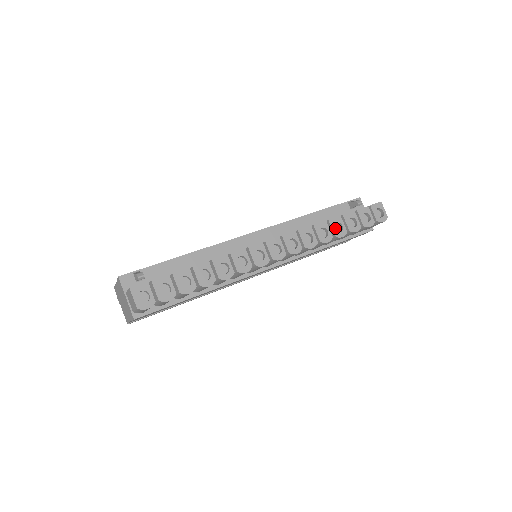
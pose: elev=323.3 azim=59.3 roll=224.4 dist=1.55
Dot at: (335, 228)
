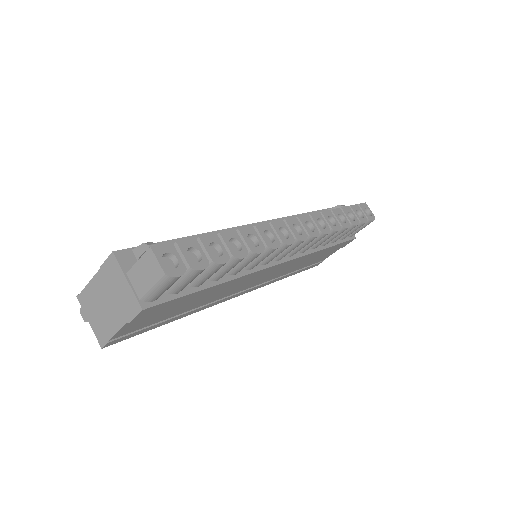
Dot at: occluded
